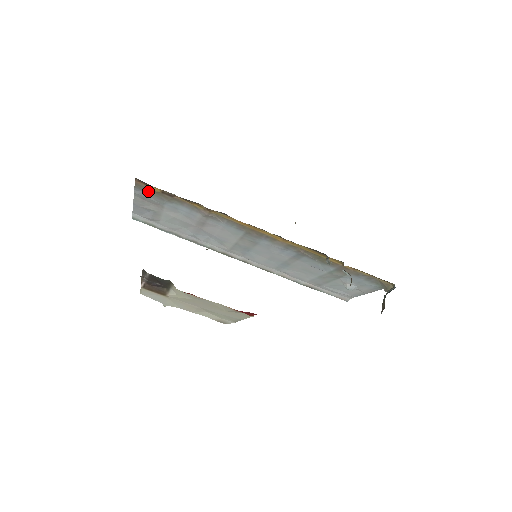
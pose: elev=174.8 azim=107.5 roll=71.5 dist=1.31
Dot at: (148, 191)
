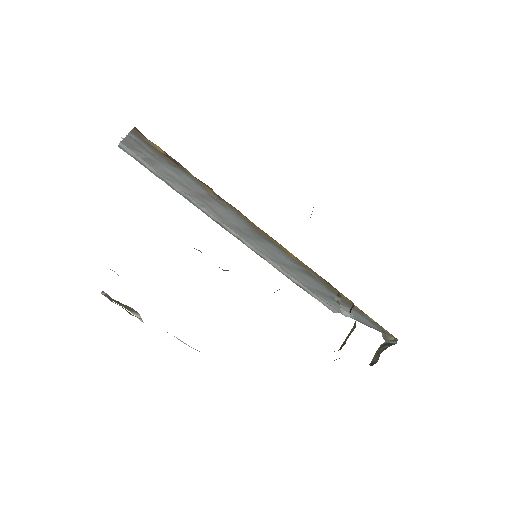
Dot at: (147, 143)
